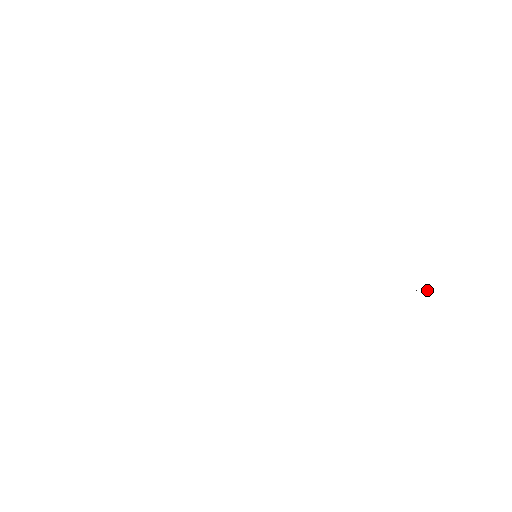
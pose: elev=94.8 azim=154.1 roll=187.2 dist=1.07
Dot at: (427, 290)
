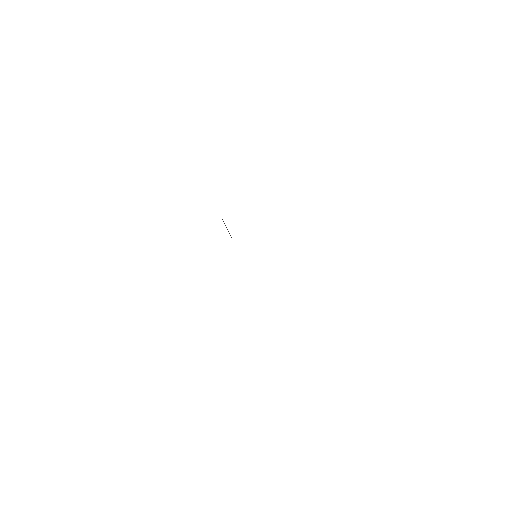
Dot at: occluded
